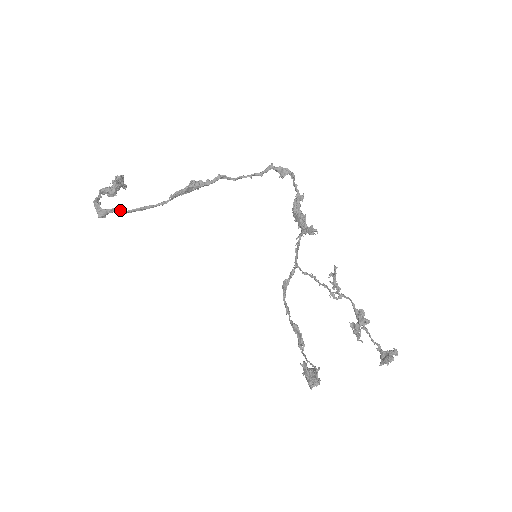
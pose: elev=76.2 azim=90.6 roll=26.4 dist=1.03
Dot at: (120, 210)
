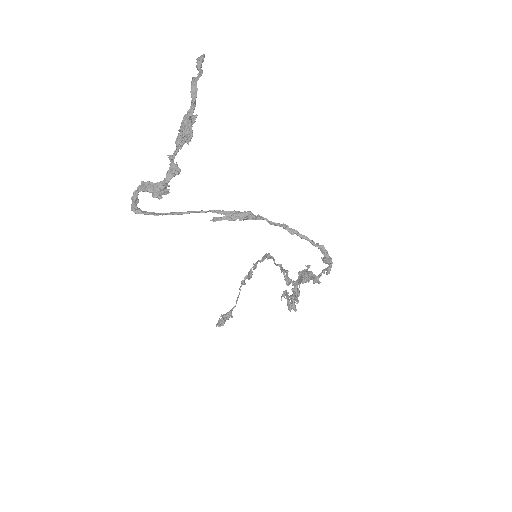
Dot at: (155, 215)
